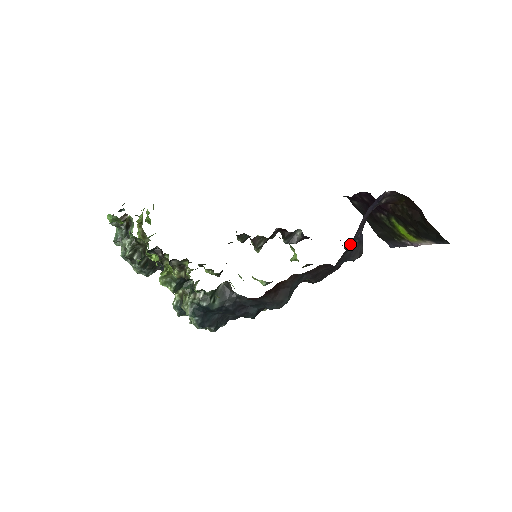
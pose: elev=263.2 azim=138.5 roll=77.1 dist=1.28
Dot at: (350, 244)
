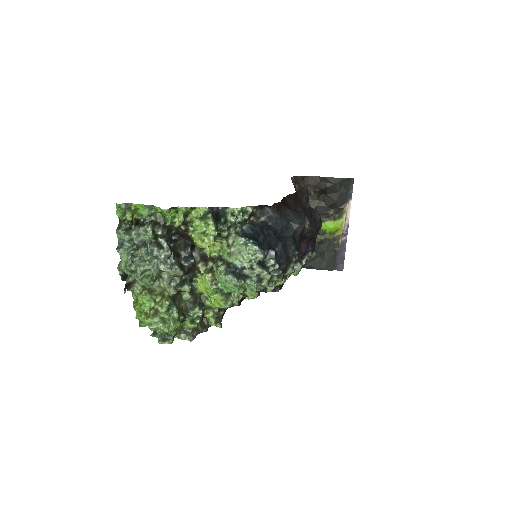
Dot at: occluded
